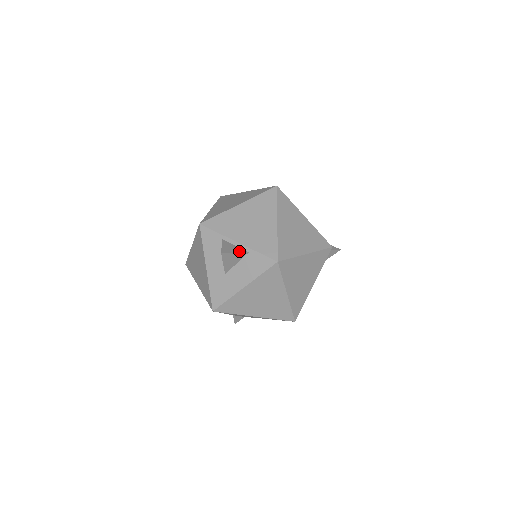
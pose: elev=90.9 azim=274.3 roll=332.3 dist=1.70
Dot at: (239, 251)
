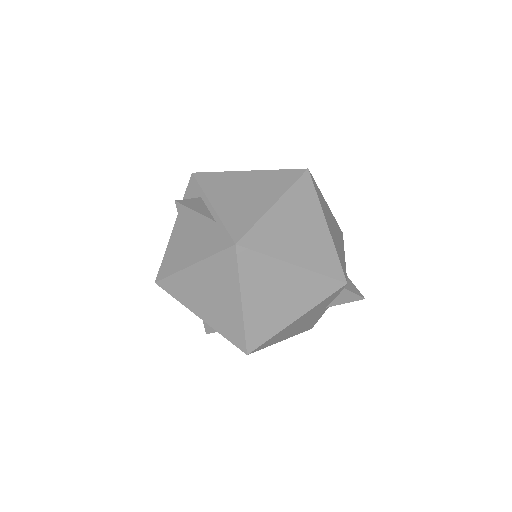
Dot at: (203, 213)
